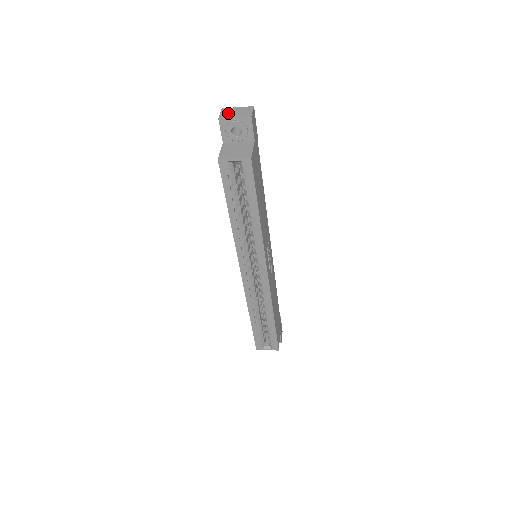
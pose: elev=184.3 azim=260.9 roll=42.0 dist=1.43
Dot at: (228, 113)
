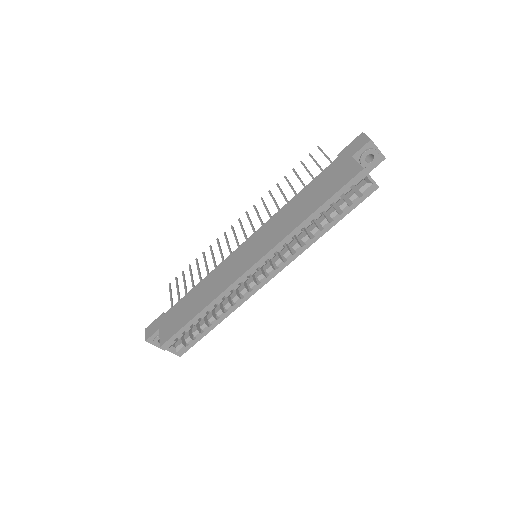
Dot at: occluded
